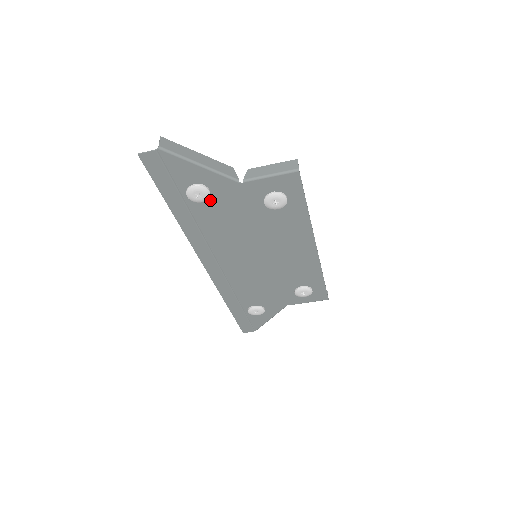
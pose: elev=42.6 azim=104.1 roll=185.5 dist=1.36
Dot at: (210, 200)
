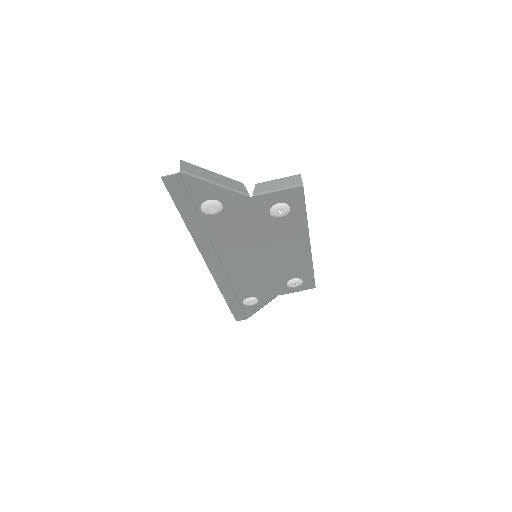
Dot at: (221, 212)
